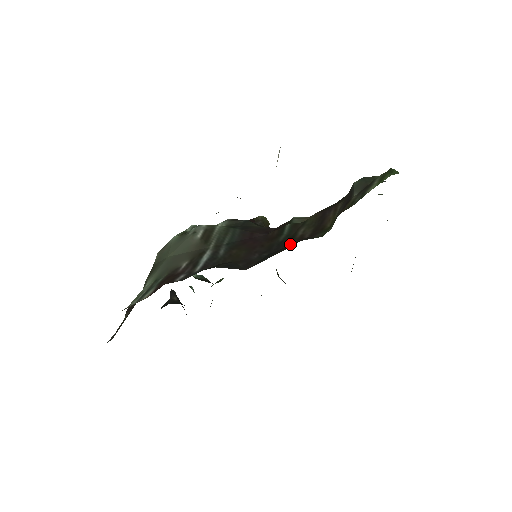
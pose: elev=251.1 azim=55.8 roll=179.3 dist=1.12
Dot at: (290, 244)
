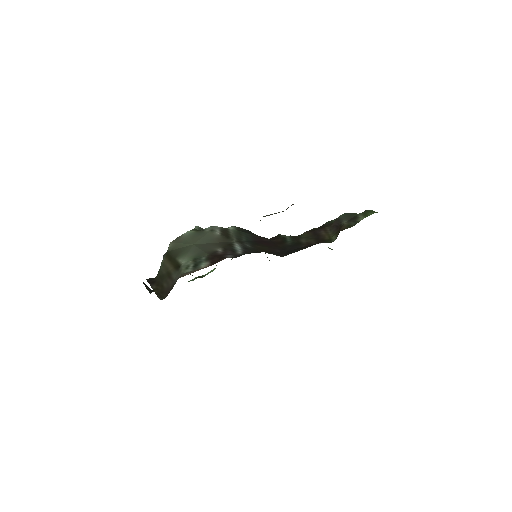
Dot at: (303, 246)
